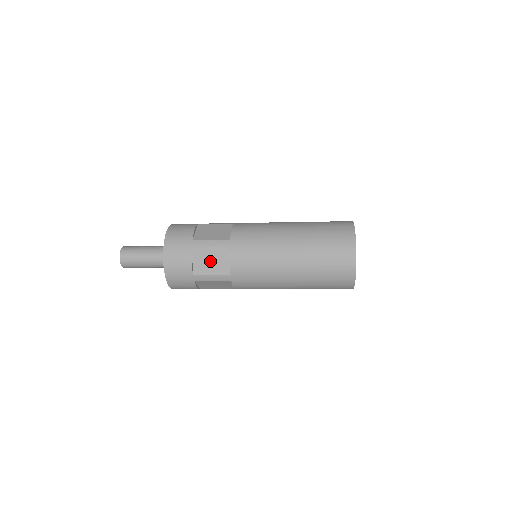
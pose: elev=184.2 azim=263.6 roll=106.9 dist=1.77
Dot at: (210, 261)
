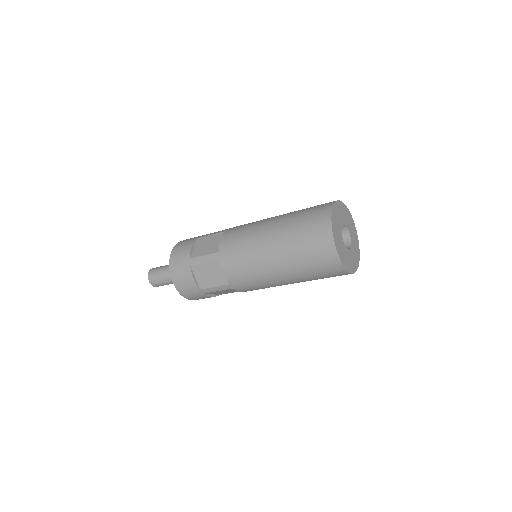
Dot at: (207, 245)
